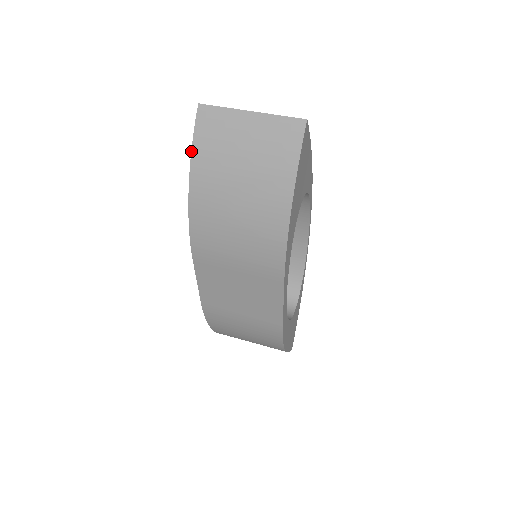
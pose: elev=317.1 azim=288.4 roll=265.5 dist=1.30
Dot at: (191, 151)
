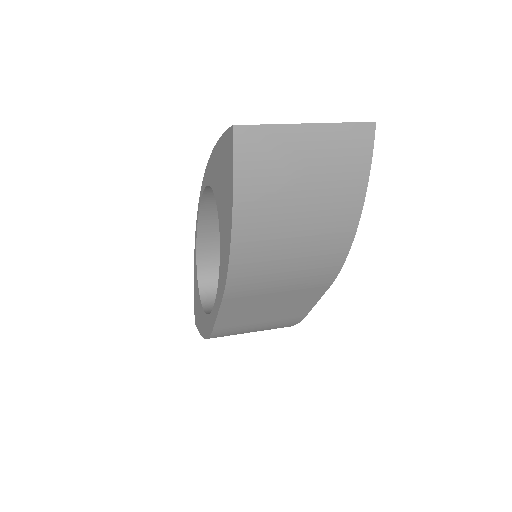
Dot at: (232, 191)
